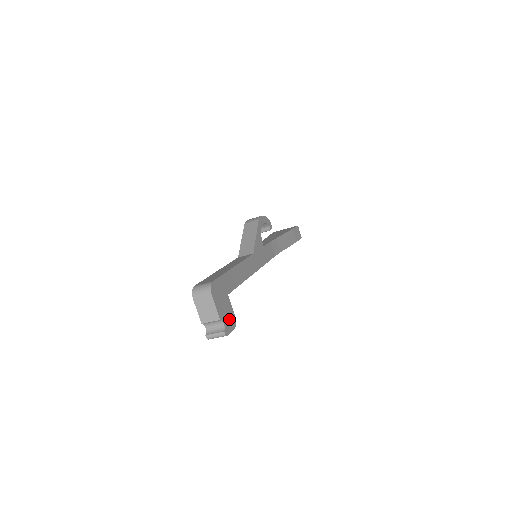
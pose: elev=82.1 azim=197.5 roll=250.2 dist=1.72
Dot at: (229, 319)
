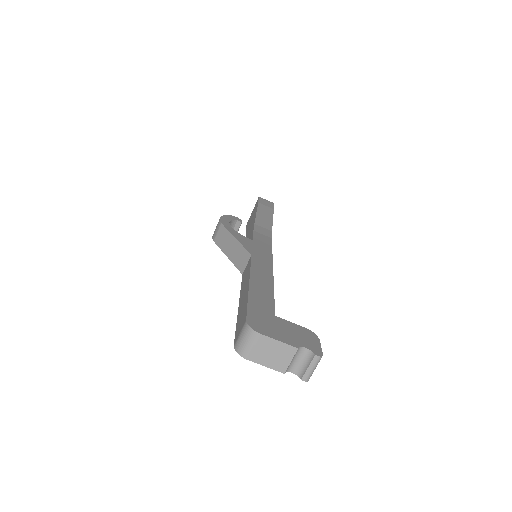
Dot at: (304, 337)
